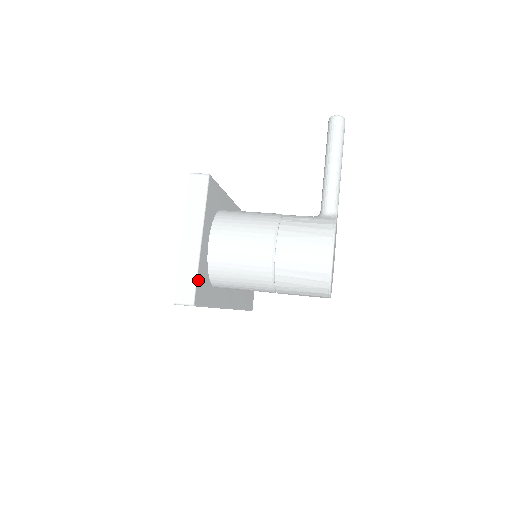
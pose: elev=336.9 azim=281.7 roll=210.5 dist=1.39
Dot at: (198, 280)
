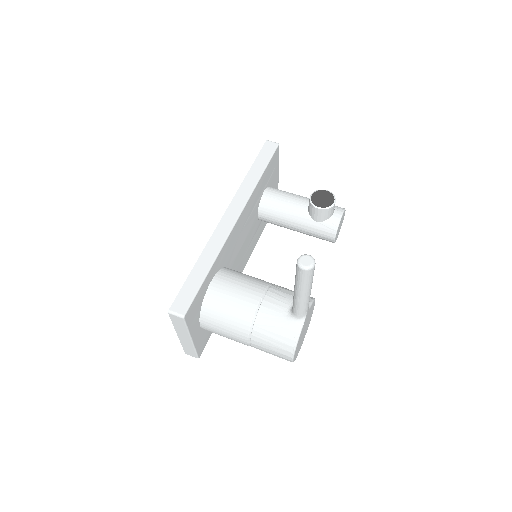
Dot at: (198, 349)
